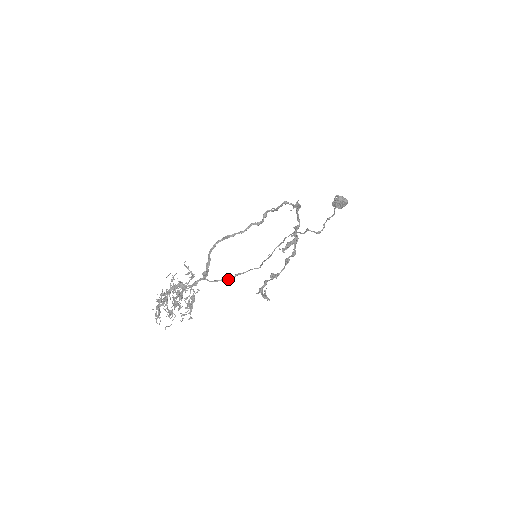
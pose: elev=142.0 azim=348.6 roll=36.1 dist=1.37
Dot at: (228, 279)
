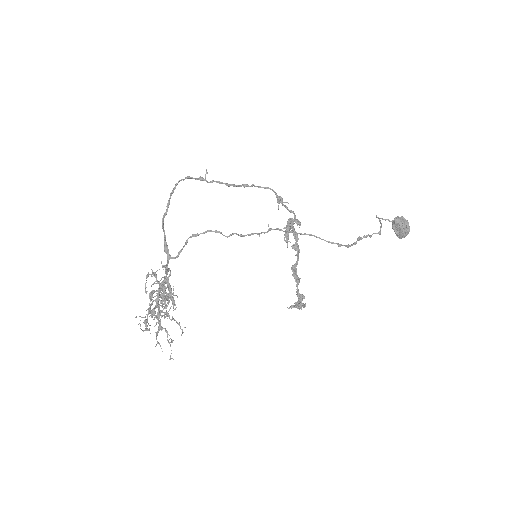
Dot at: (186, 242)
